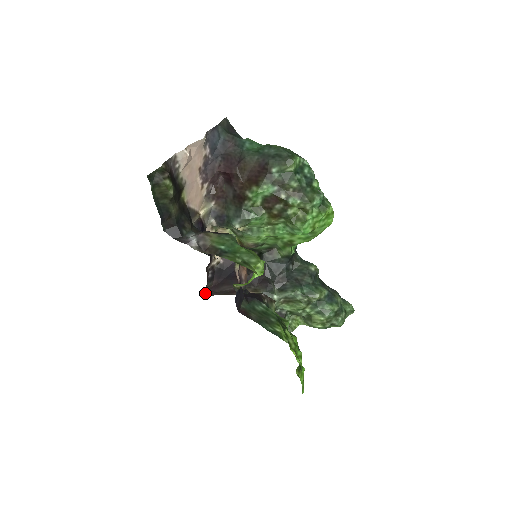
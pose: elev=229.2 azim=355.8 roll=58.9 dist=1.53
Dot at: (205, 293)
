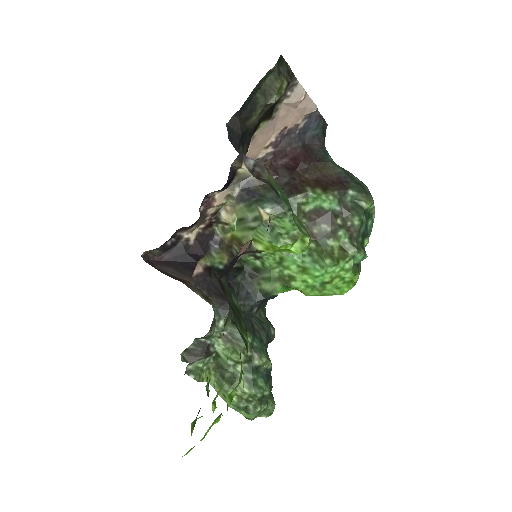
Dot at: (143, 257)
